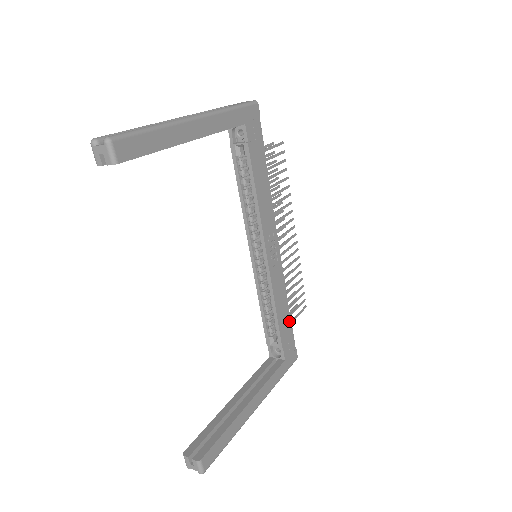
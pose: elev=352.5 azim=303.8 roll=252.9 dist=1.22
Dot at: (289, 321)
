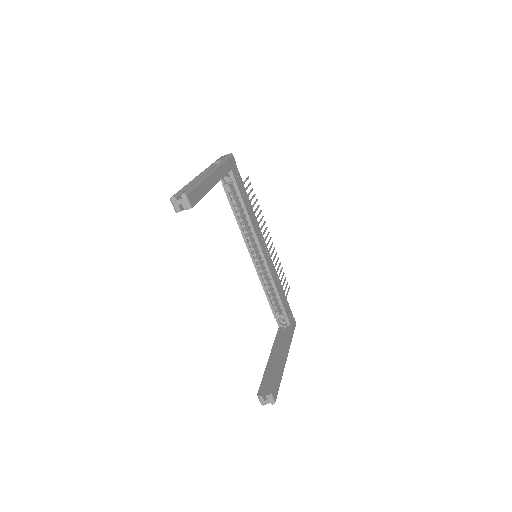
Dot at: (285, 297)
